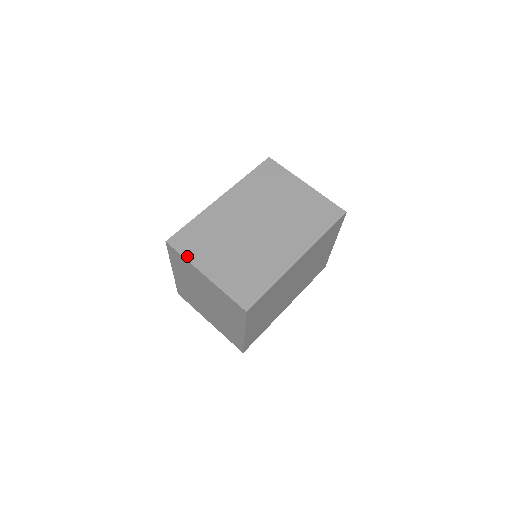
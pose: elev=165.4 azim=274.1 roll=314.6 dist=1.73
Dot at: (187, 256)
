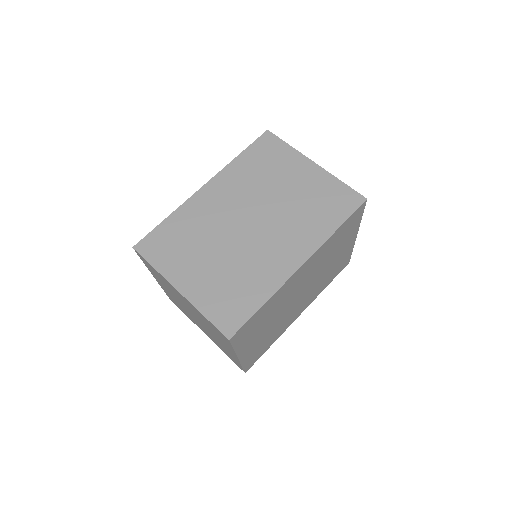
Dot at: (158, 266)
